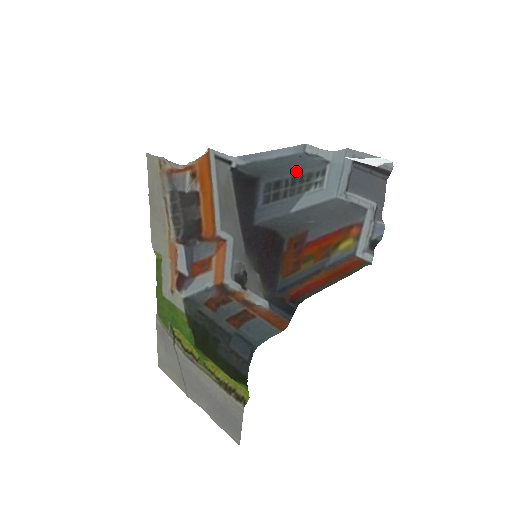
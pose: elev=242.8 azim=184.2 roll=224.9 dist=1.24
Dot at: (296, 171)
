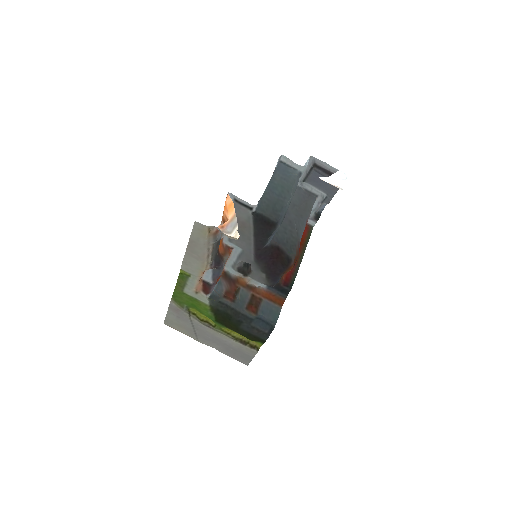
Dot at: (290, 199)
